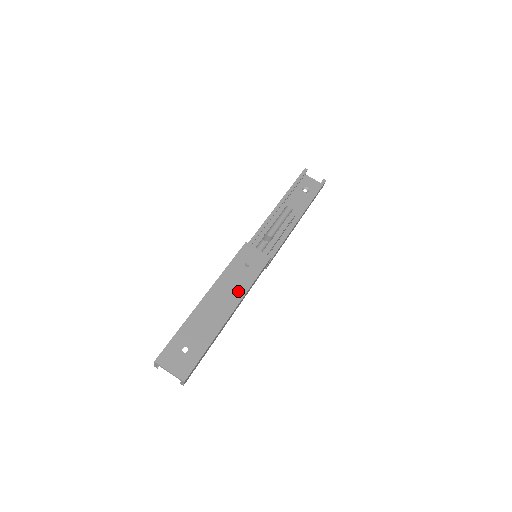
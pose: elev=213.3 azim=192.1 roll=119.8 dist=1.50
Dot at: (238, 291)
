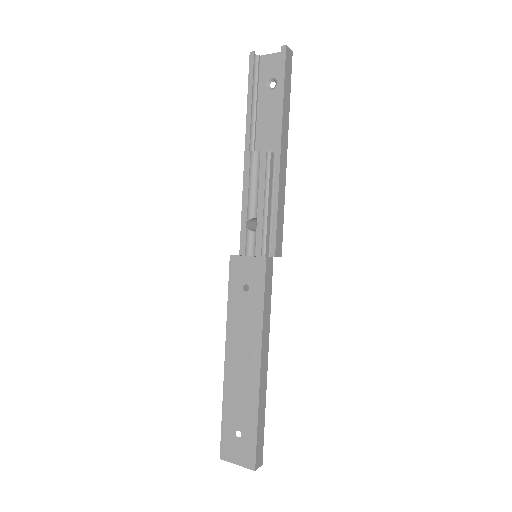
Dot at: (253, 332)
